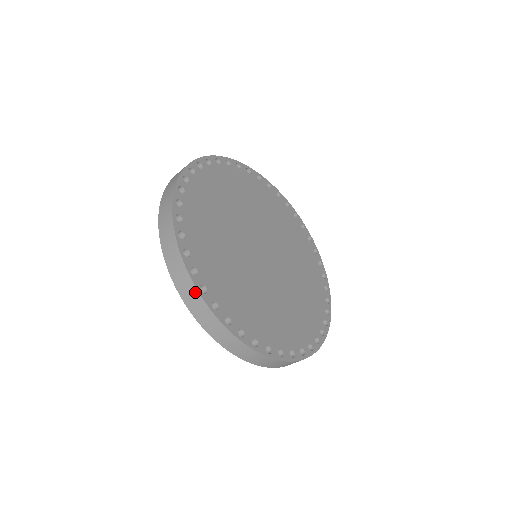
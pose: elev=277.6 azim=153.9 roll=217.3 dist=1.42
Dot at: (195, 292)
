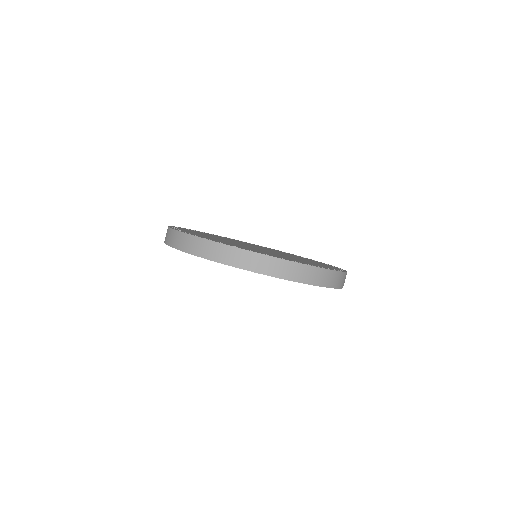
Dot at: (247, 253)
